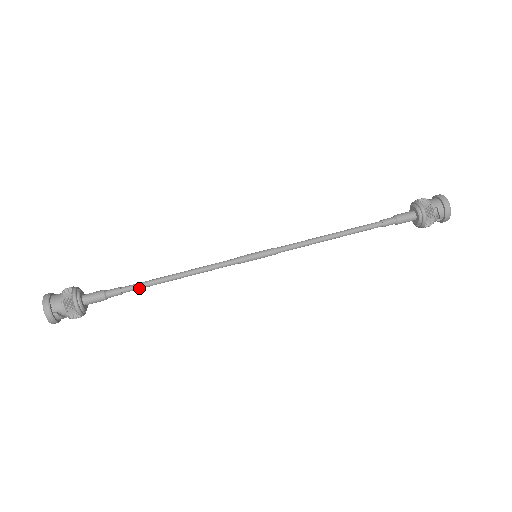
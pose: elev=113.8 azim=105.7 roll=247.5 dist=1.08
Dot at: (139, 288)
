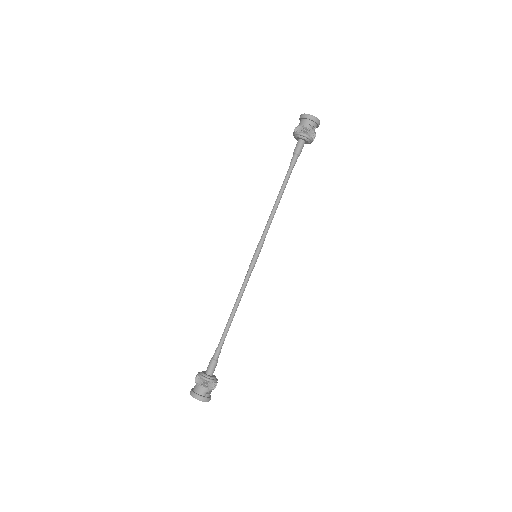
Dot at: occluded
